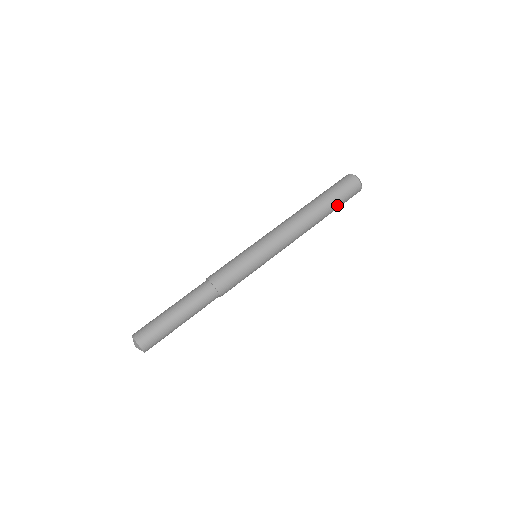
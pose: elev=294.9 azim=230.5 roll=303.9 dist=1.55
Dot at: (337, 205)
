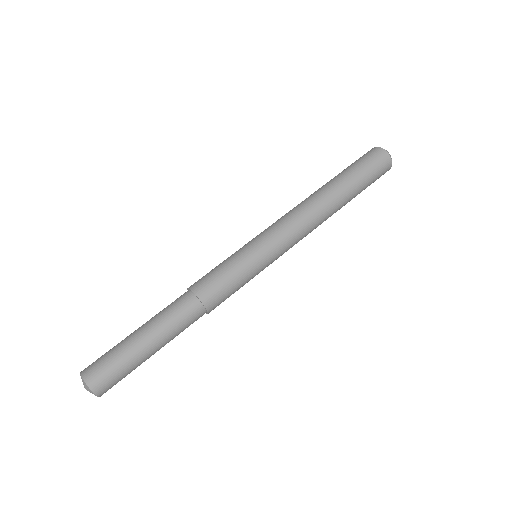
Dot at: (361, 185)
